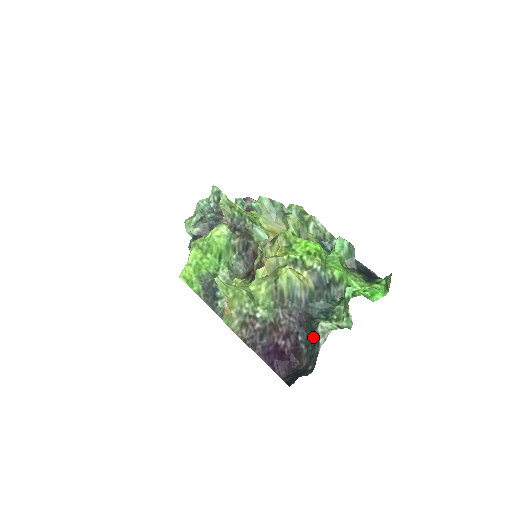
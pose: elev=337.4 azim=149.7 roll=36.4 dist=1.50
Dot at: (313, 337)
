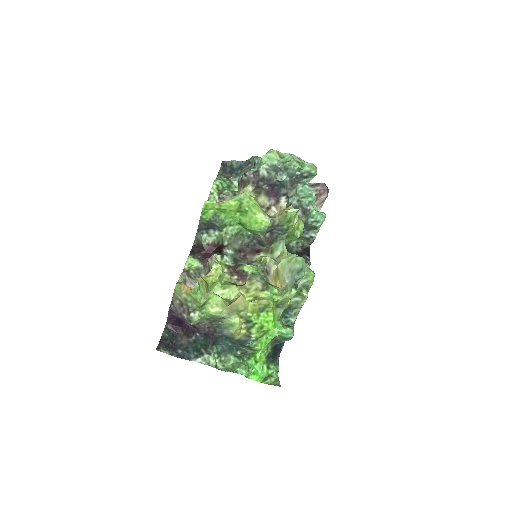
Dot at: (201, 348)
